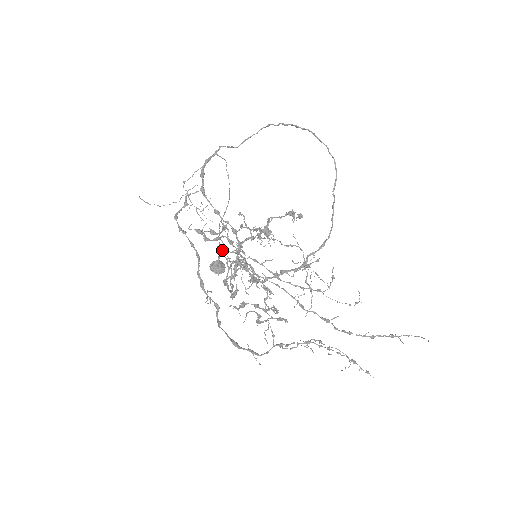
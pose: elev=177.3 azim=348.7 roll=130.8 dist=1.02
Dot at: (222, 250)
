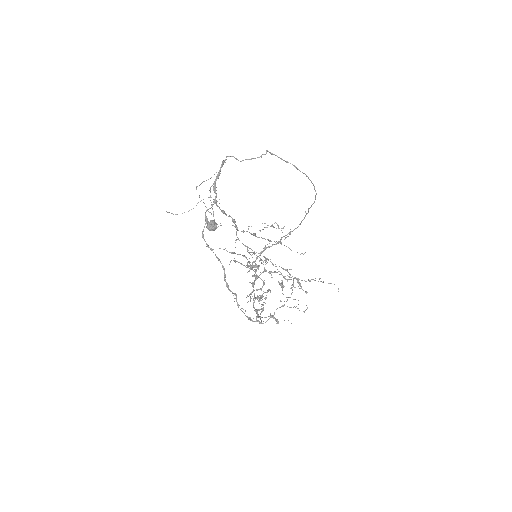
Dot at: (239, 262)
